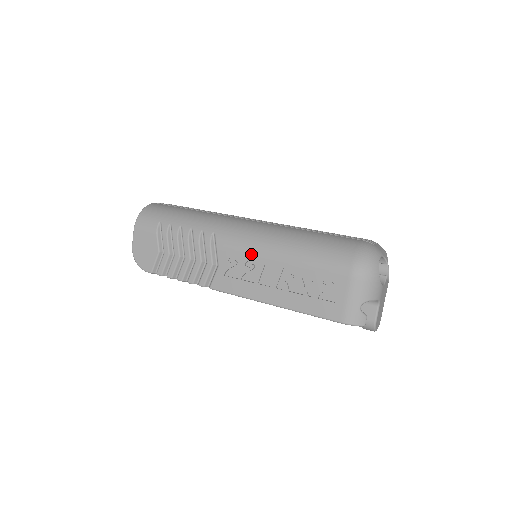
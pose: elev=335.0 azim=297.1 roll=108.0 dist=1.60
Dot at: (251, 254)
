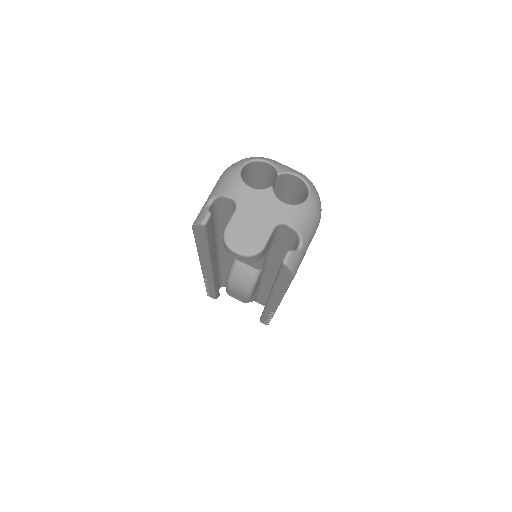
Dot at: occluded
